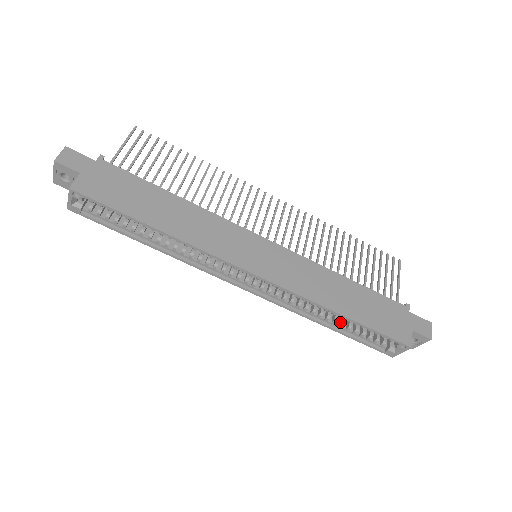
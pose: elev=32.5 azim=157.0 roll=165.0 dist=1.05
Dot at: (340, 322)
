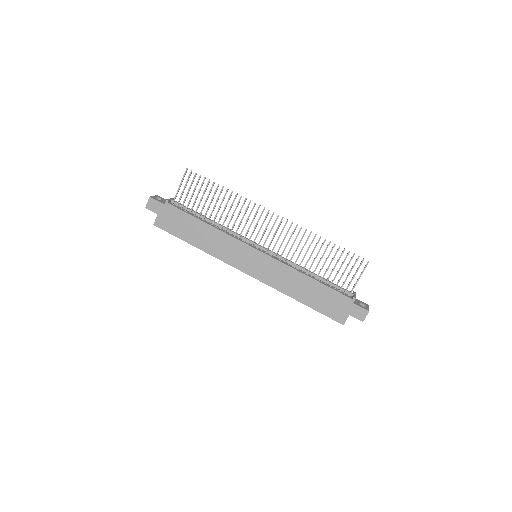
Dot at: occluded
